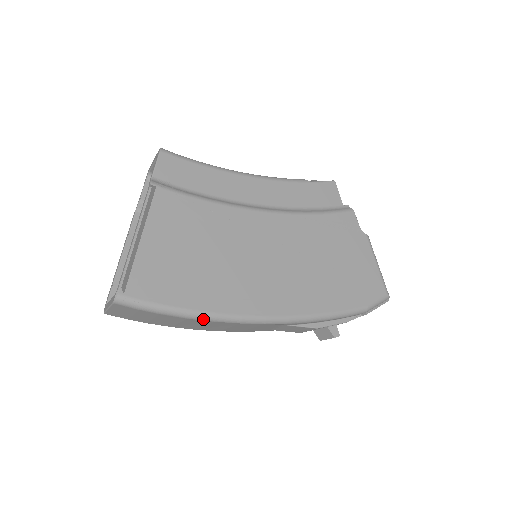
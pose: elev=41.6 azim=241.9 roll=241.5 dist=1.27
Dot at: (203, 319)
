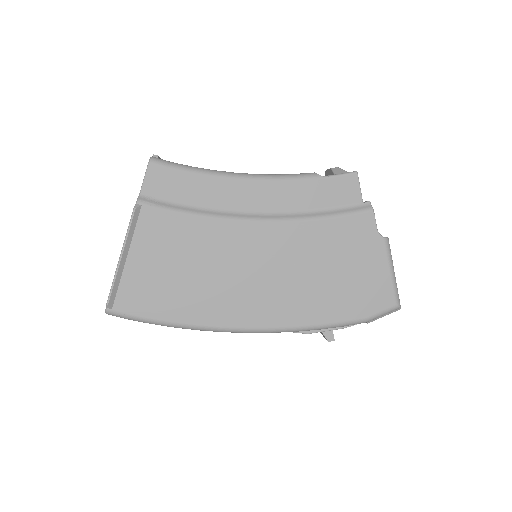
Dot at: (185, 328)
